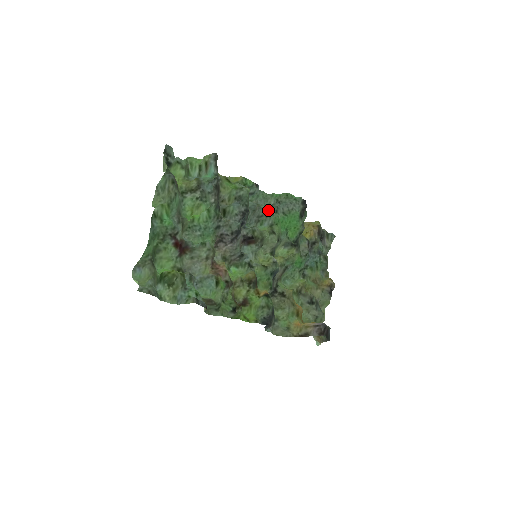
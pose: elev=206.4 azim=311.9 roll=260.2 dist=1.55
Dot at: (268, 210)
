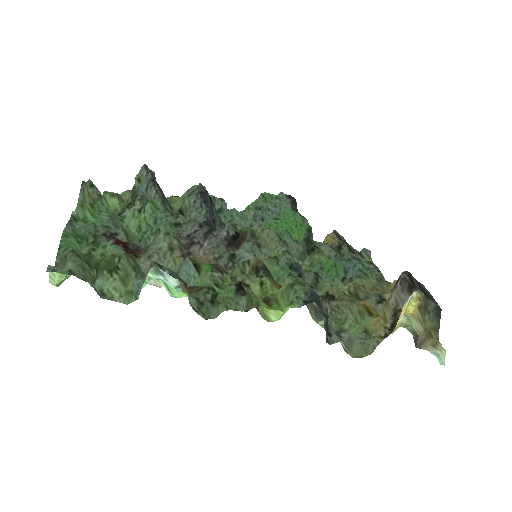
Dot at: (252, 223)
